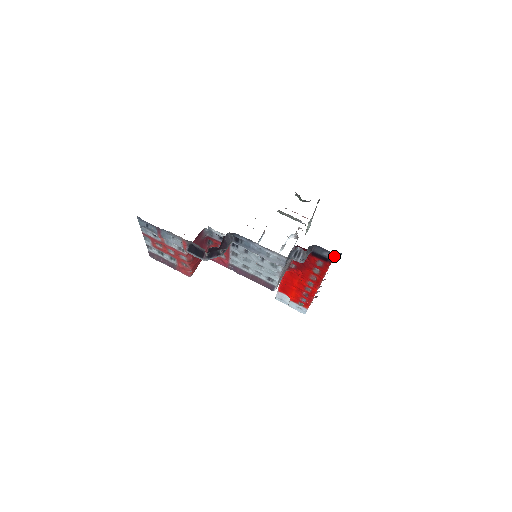
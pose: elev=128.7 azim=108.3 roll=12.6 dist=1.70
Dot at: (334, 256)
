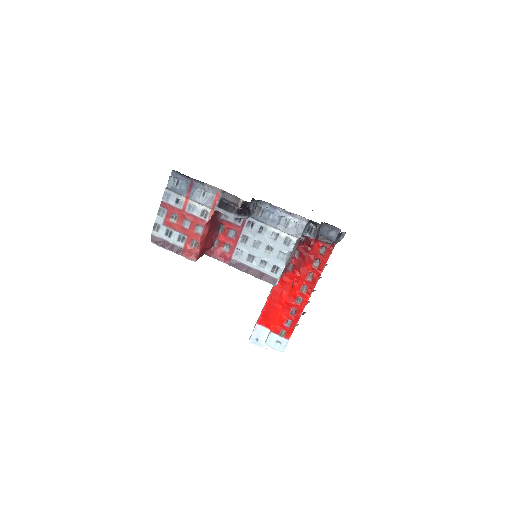
Dot at: (338, 237)
